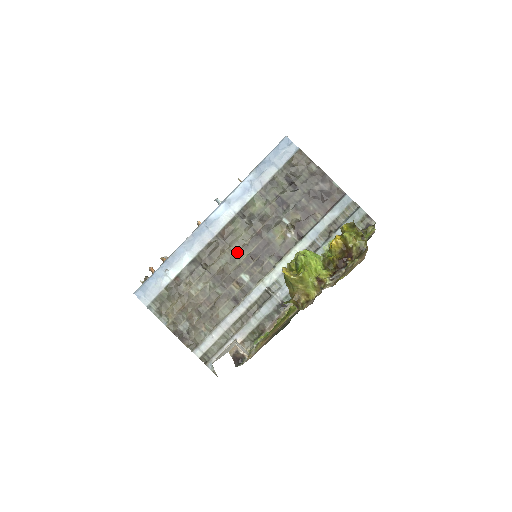
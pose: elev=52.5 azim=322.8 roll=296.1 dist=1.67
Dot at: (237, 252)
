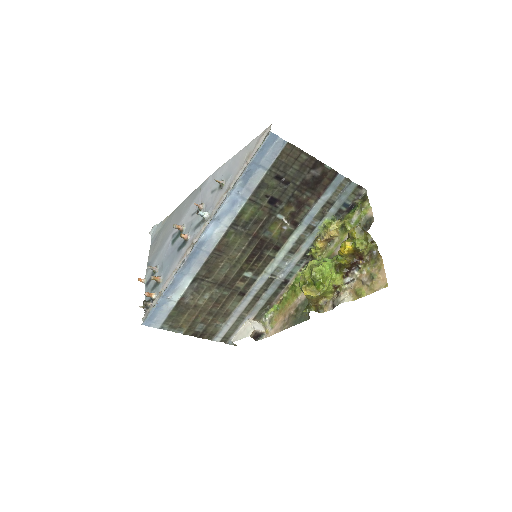
Dot at: (236, 258)
